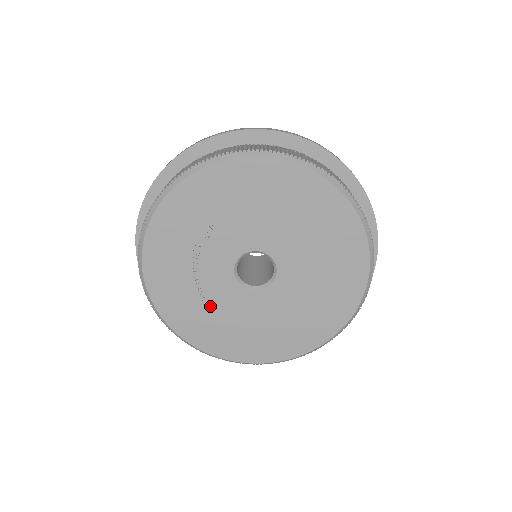
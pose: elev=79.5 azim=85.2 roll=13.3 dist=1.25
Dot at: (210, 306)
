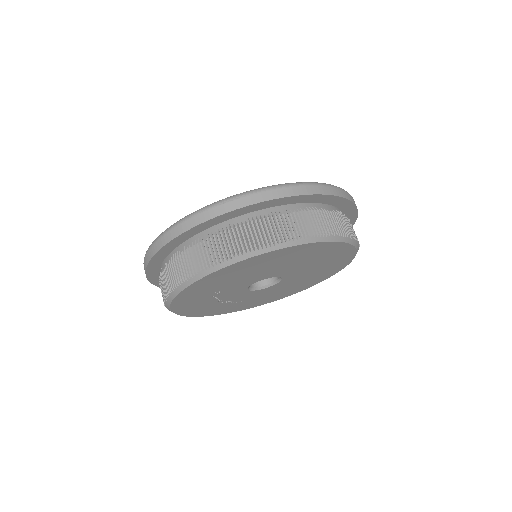
Dot at: (248, 300)
